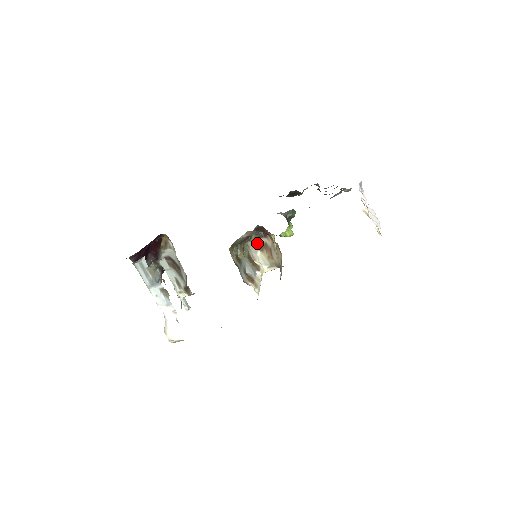
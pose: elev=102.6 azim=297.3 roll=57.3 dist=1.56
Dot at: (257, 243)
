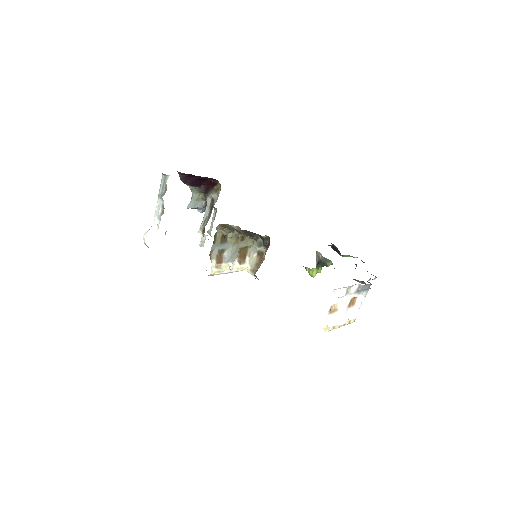
Dot at: (259, 247)
